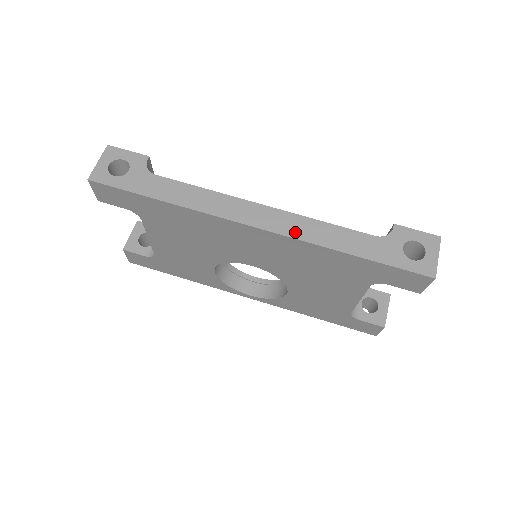
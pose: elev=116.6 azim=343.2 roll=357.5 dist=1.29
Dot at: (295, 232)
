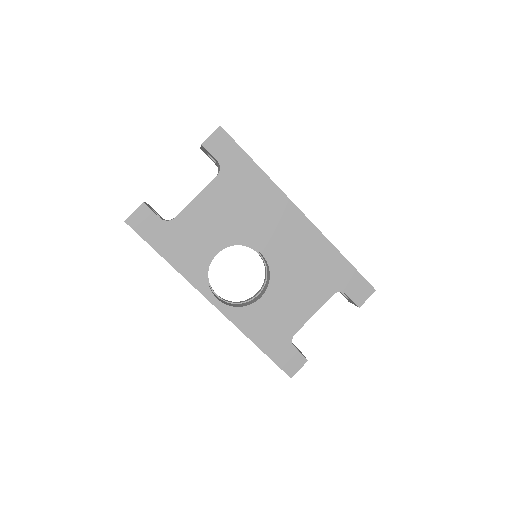
Dot at: (318, 229)
